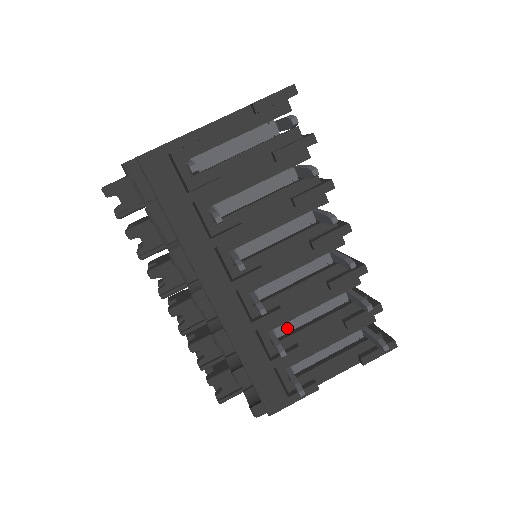
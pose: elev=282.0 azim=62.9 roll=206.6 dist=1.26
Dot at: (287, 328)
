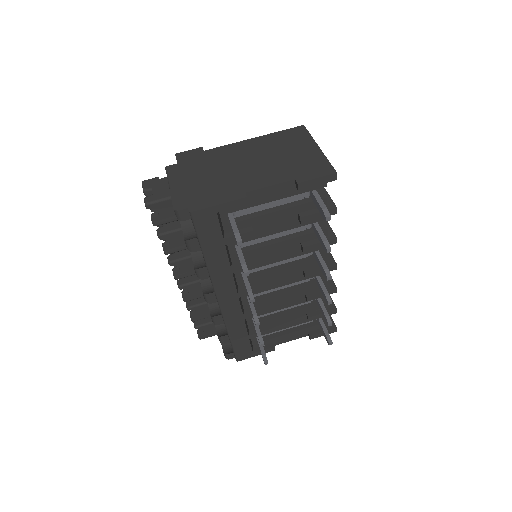
Dot at: occluded
